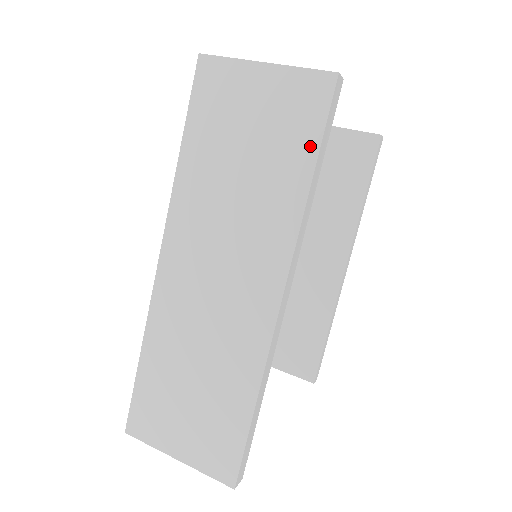
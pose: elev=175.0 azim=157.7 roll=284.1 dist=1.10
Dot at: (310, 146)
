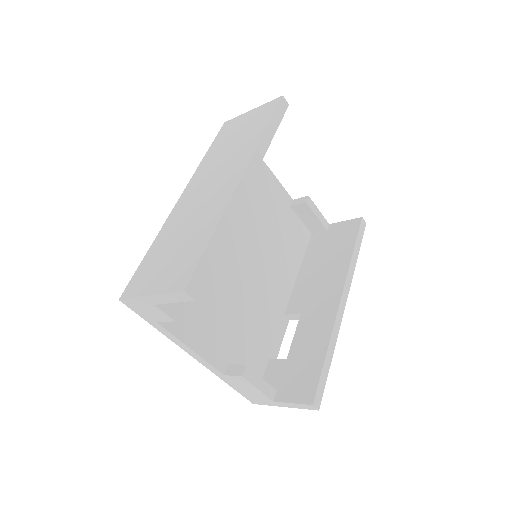
Dot at: (267, 120)
